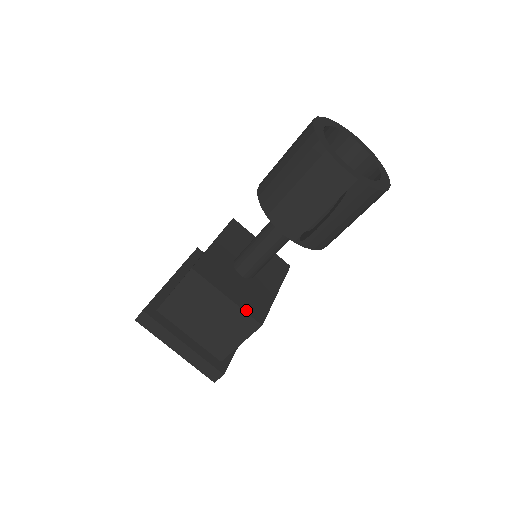
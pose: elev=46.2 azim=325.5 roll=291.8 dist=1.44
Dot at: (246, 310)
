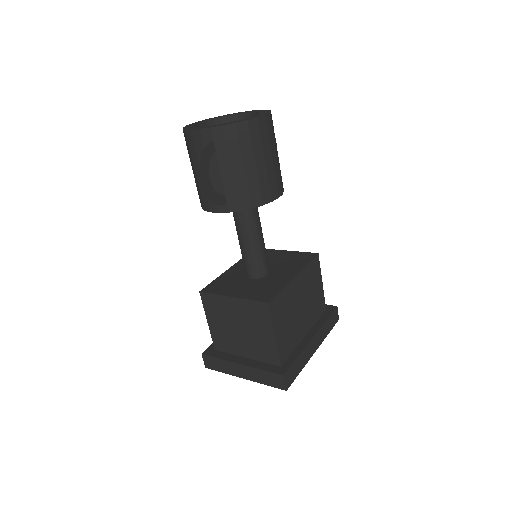
Dot at: (251, 299)
